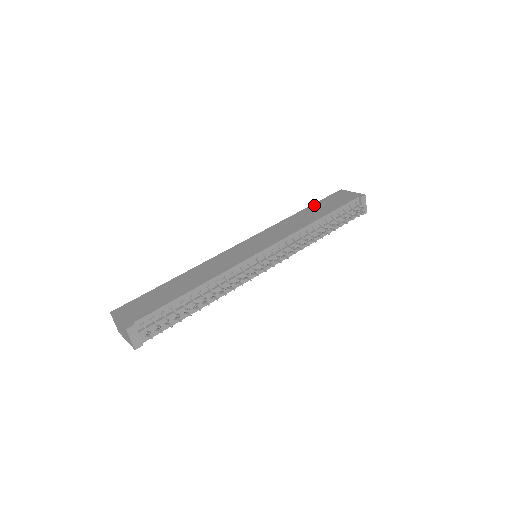
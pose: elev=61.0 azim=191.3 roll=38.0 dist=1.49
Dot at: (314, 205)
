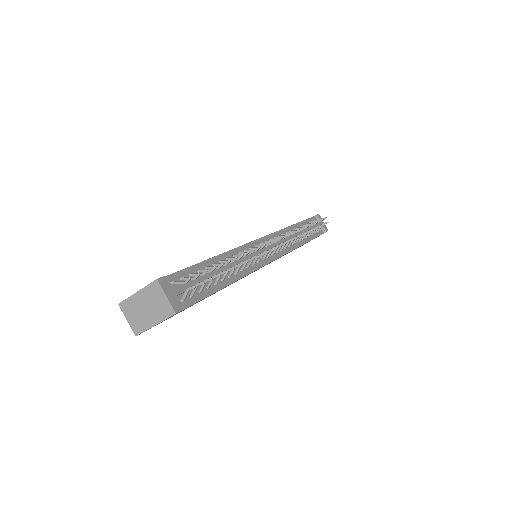
Dot at: occluded
